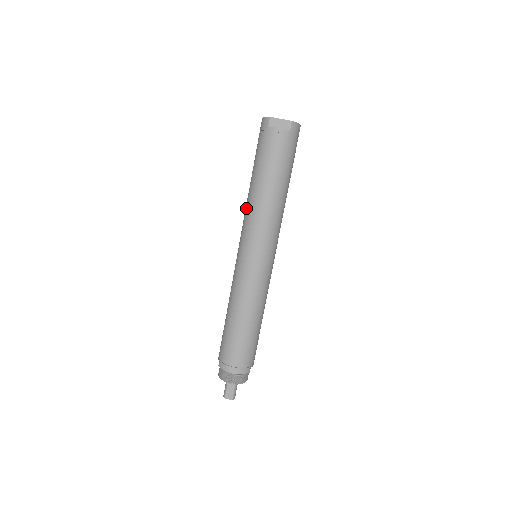
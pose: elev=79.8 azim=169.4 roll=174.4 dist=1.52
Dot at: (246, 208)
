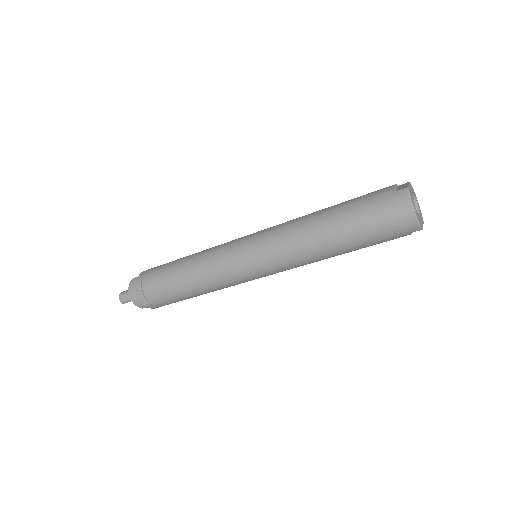
Dot at: (303, 256)
